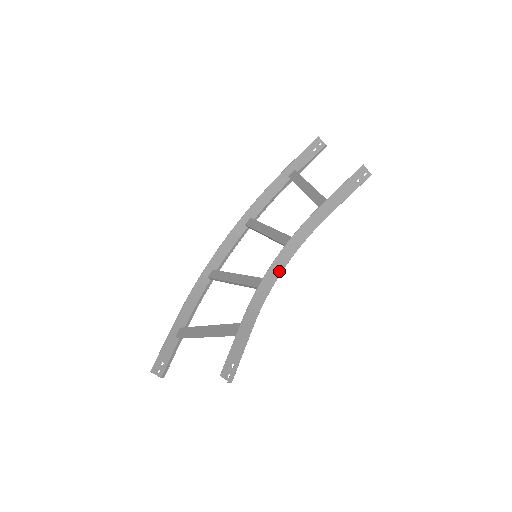
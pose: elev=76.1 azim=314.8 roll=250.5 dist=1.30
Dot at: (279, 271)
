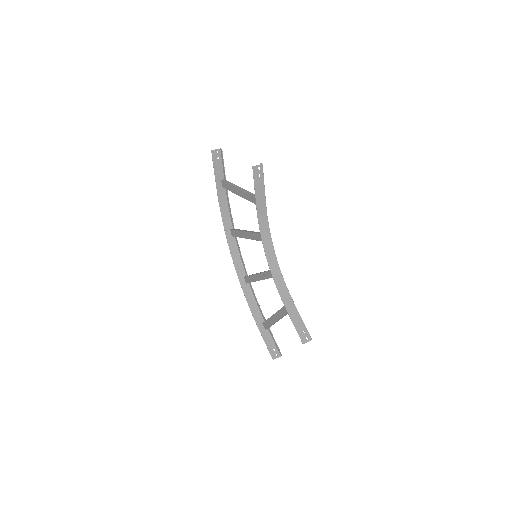
Dot at: (275, 260)
